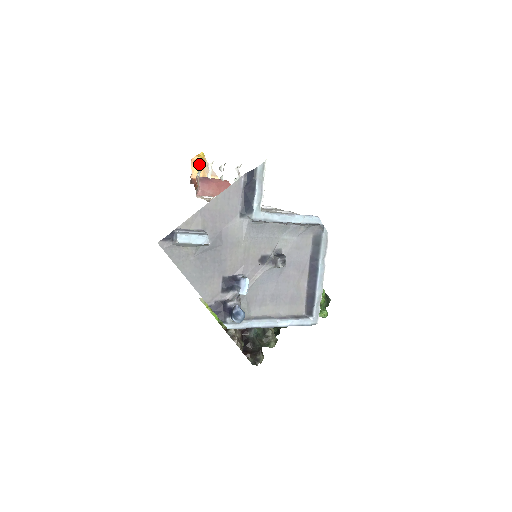
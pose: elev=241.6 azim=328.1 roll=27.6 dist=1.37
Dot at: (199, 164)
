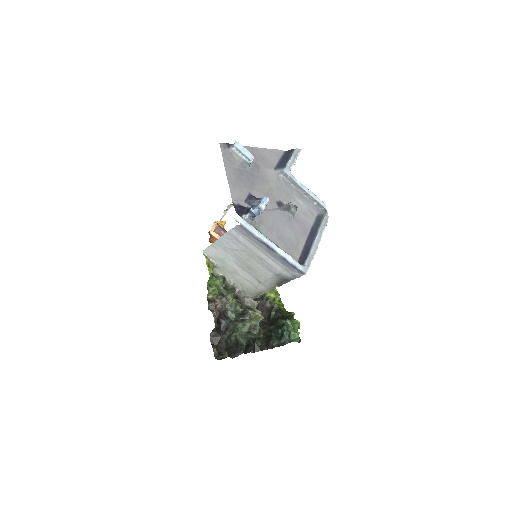
Dot at: (227, 208)
